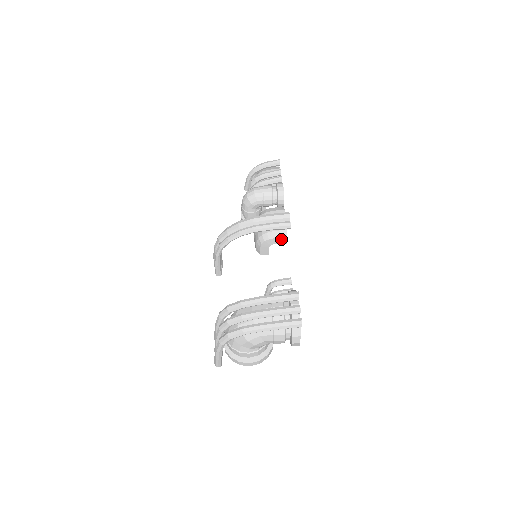
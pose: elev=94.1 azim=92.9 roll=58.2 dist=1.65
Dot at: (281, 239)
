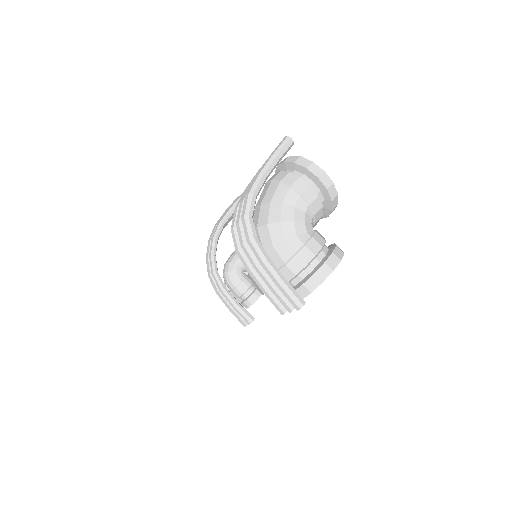
Dot at: occluded
